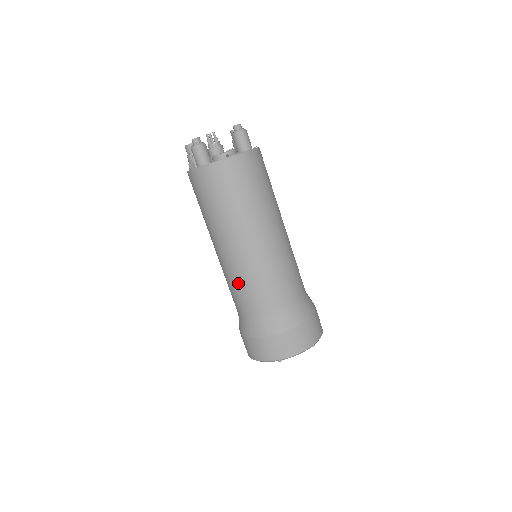
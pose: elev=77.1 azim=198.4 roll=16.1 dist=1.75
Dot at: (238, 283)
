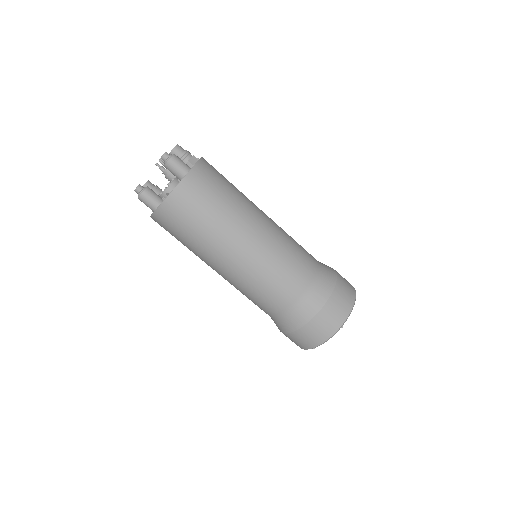
Dot at: (243, 294)
